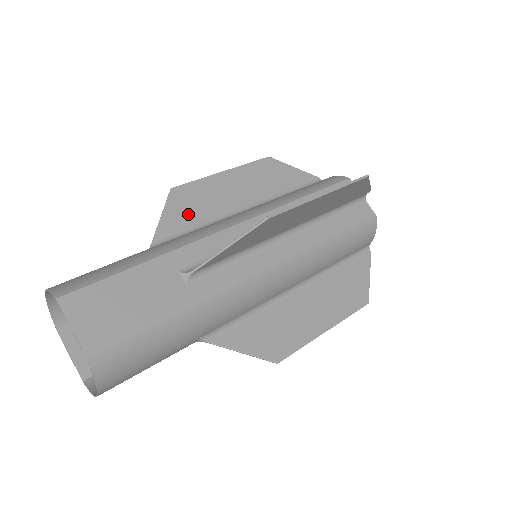
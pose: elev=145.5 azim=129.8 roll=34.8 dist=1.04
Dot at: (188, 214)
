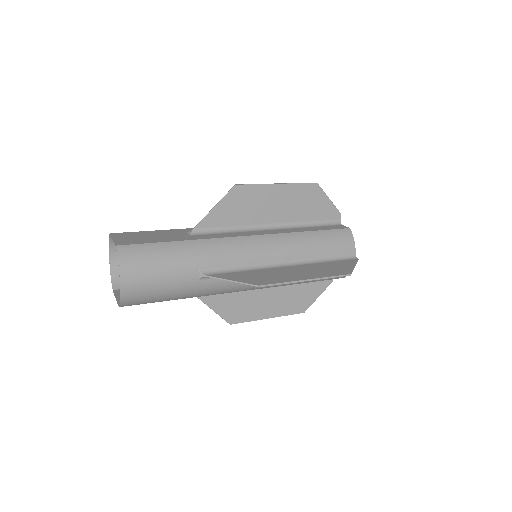
Dot at: occluded
